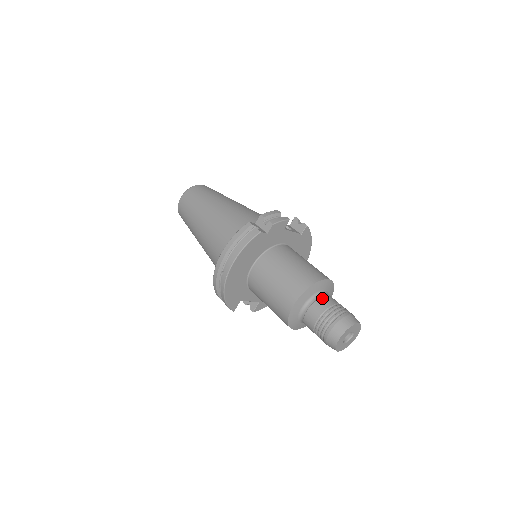
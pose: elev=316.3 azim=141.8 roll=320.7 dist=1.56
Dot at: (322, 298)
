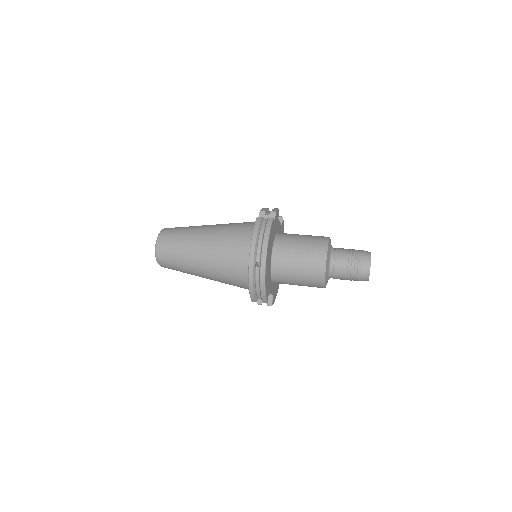
Dot at: (338, 249)
